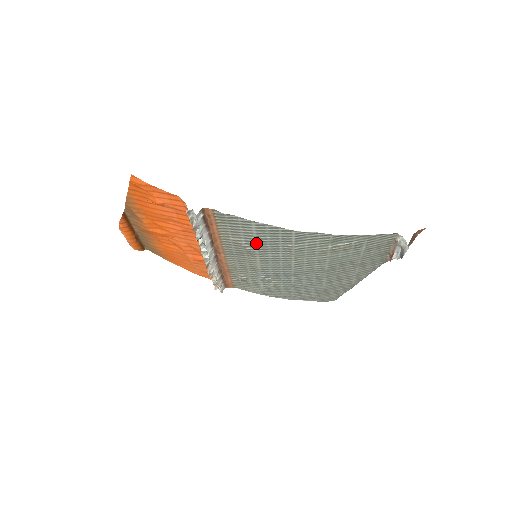
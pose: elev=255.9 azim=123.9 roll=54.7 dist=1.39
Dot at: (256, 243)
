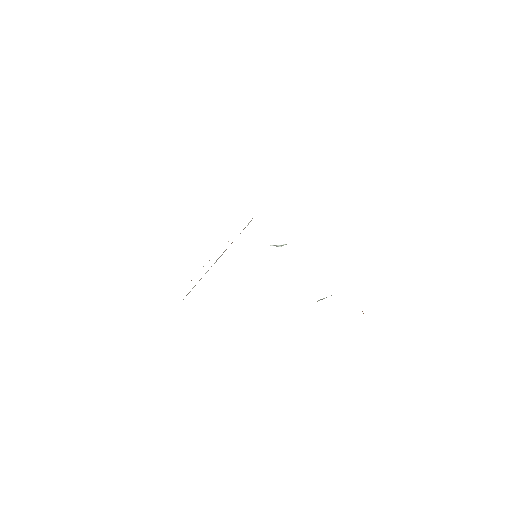
Dot at: occluded
